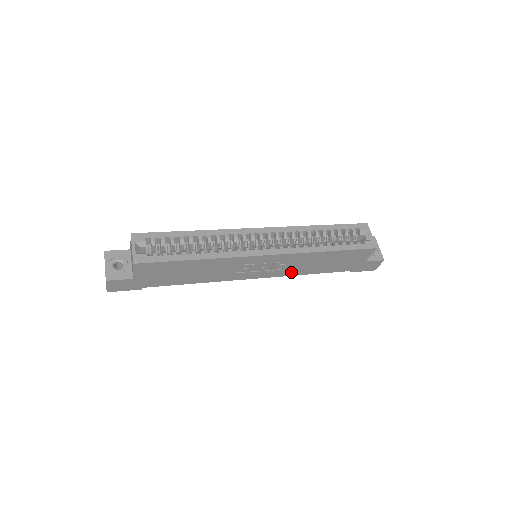
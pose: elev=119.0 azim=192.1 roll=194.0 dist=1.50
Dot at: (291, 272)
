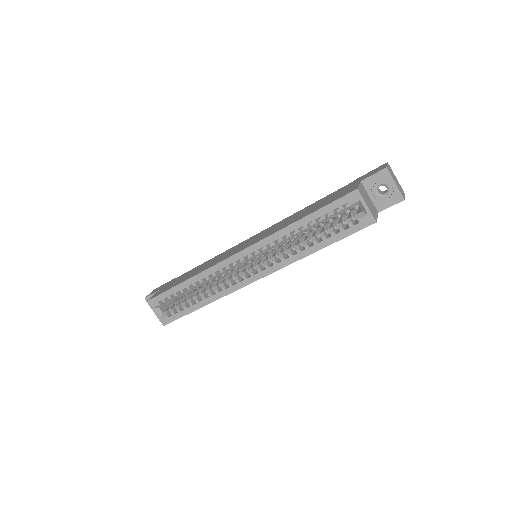
Dot at: occluded
